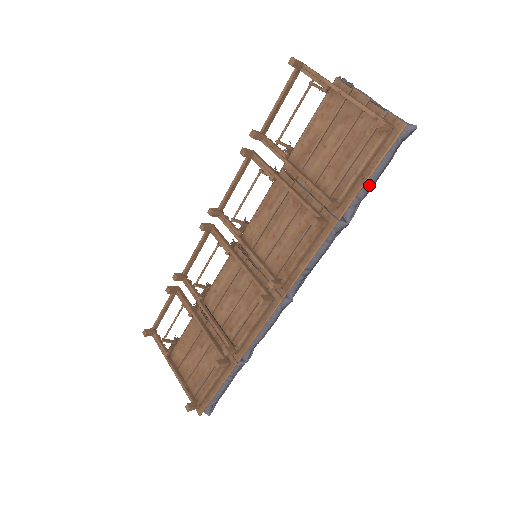
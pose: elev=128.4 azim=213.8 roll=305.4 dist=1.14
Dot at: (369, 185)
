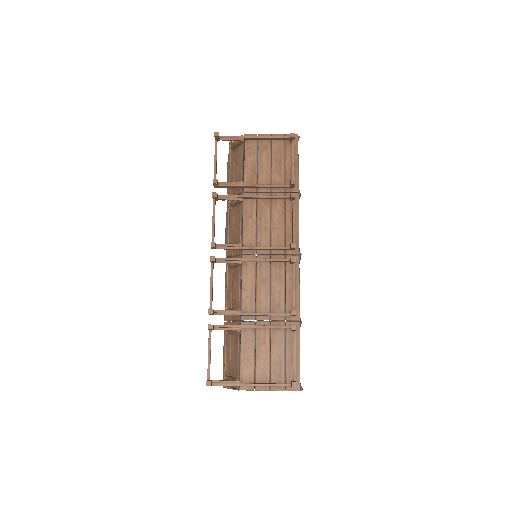
Dot at: (298, 170)
